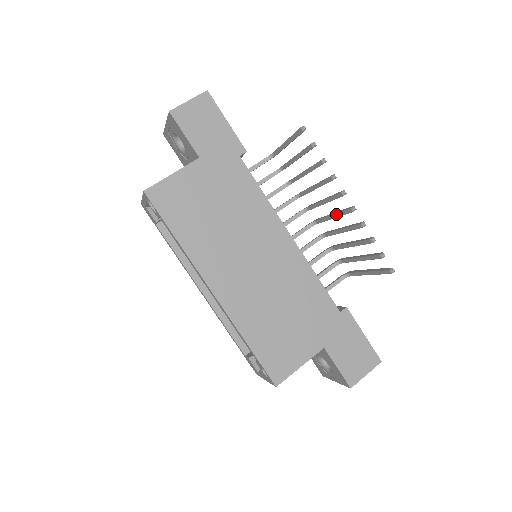
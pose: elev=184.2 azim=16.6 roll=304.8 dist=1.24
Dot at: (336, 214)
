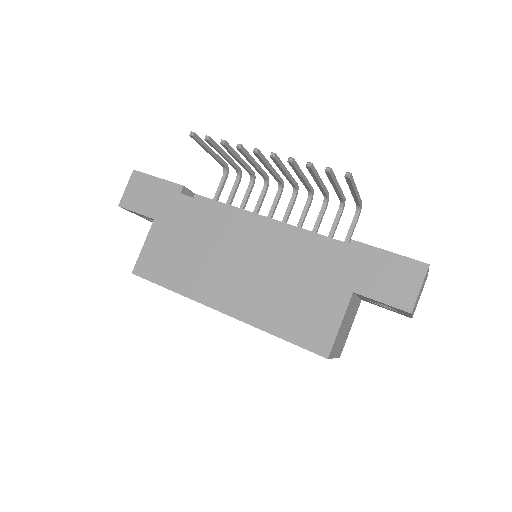
Dot at: (280, 170)
